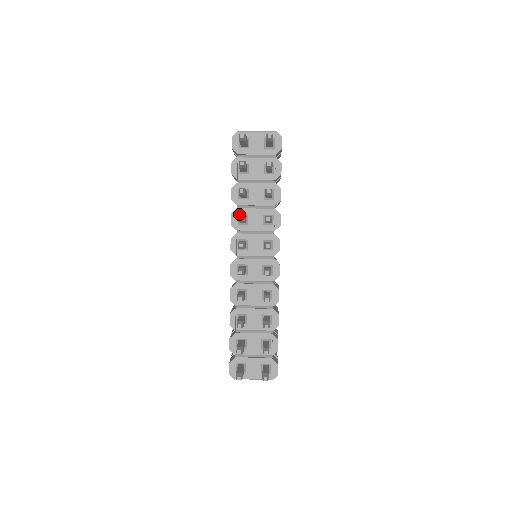
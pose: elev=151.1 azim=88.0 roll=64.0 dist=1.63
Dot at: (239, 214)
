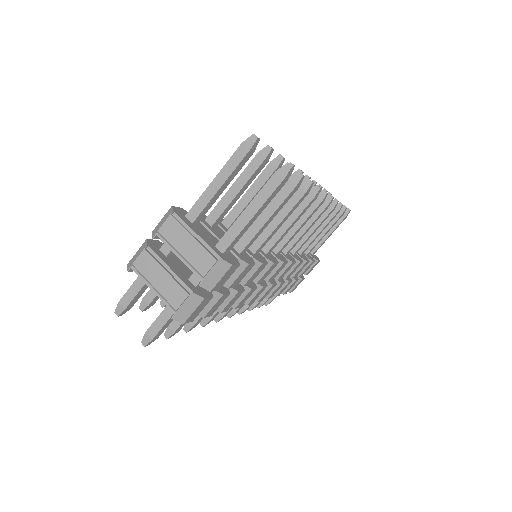
Dot at: occluded
